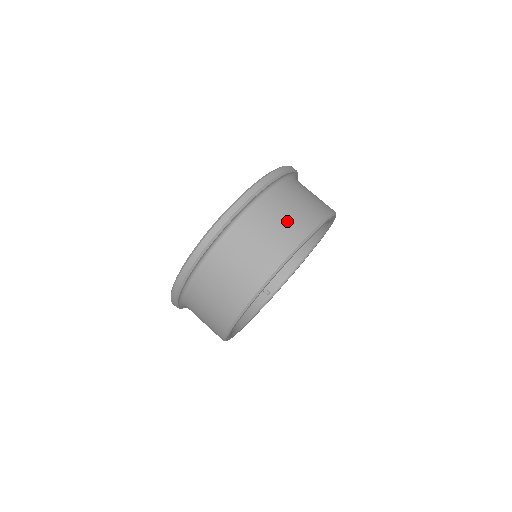
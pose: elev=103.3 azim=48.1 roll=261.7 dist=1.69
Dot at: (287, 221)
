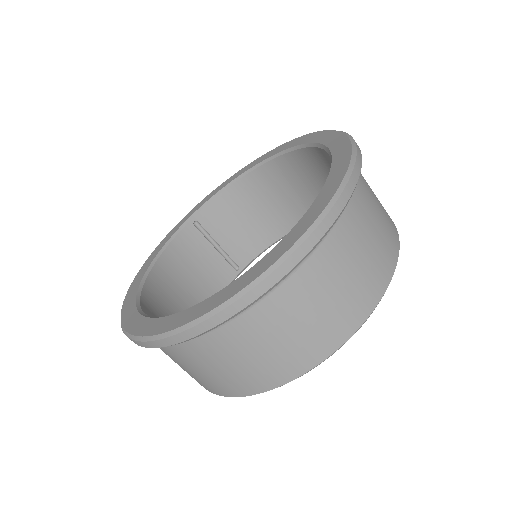
Dot at: (360, 273)
